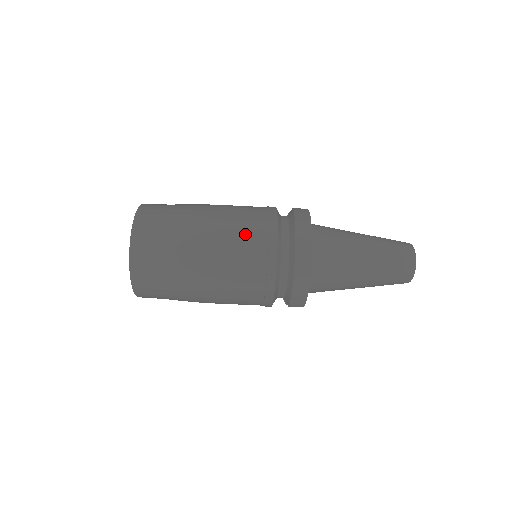
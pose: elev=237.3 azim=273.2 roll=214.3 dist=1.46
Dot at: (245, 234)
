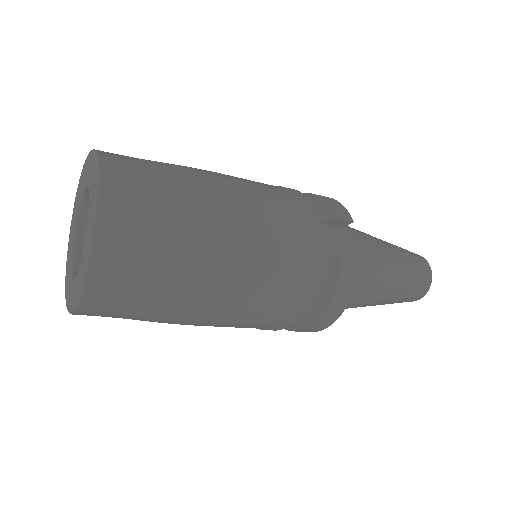
Dot at: (259, 314)
